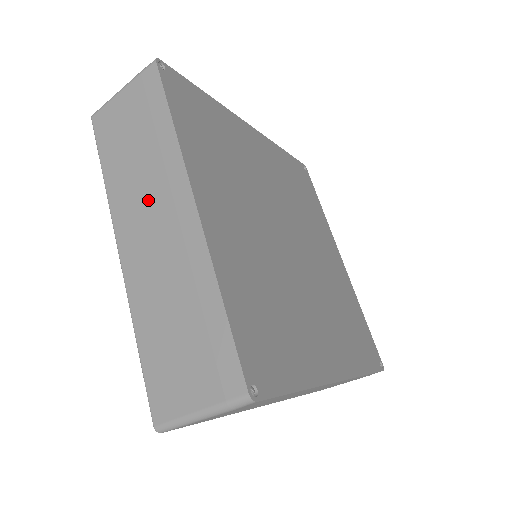
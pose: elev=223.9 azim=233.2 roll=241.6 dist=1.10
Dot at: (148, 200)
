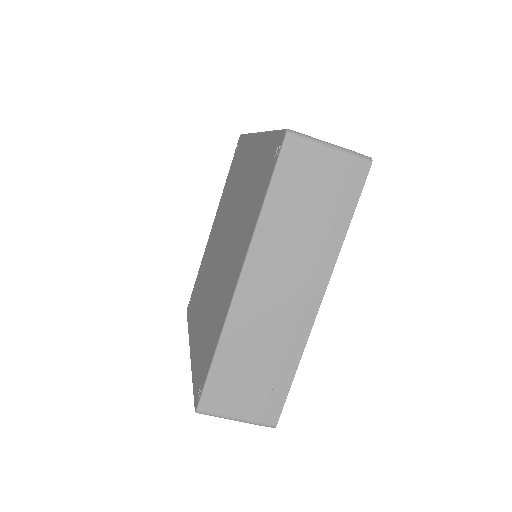
Dot at: occluded
